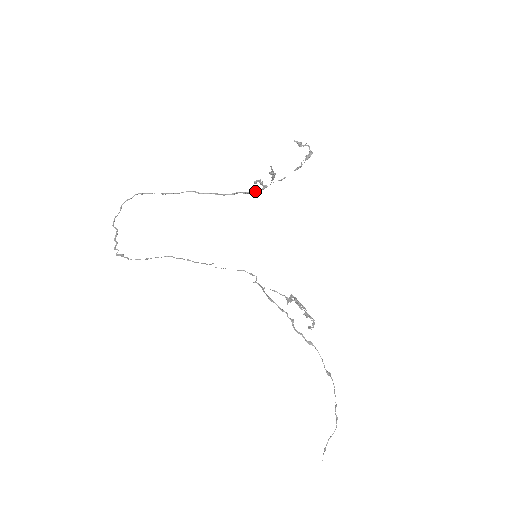
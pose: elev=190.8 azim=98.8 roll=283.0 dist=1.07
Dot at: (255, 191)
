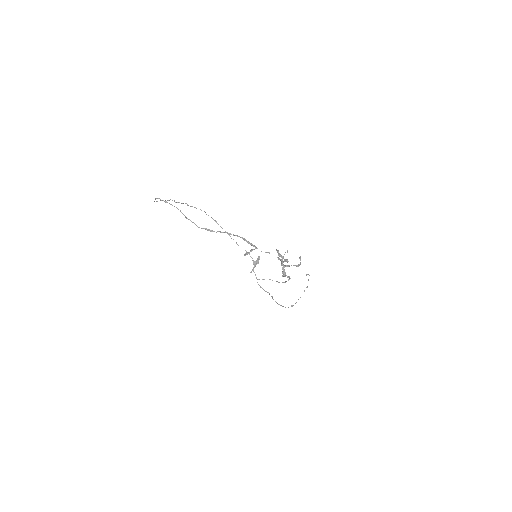
Dot at: (250, 244)
